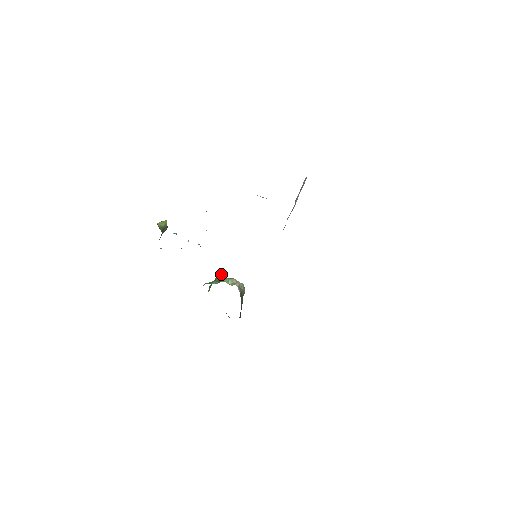
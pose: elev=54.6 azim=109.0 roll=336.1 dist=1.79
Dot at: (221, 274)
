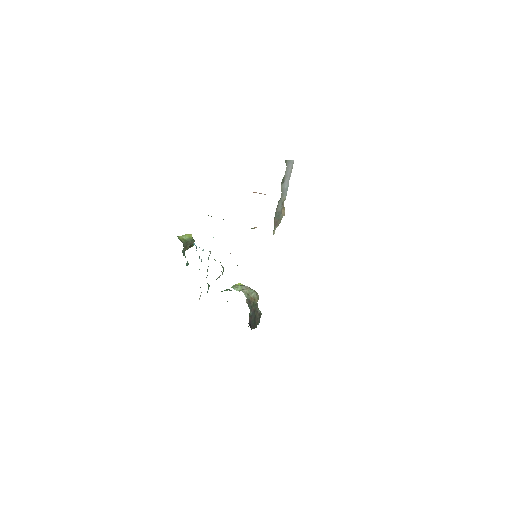
Dot at: (239, 283)
